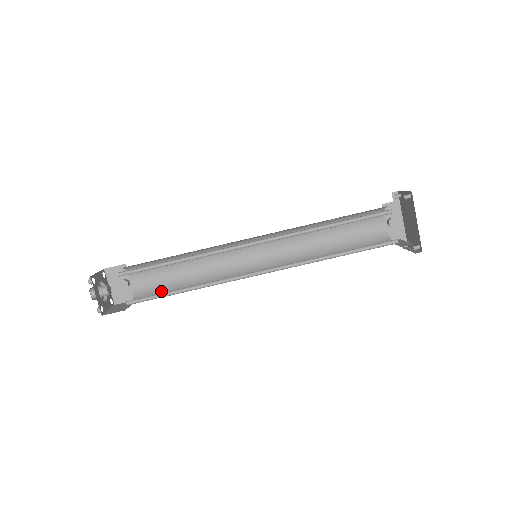
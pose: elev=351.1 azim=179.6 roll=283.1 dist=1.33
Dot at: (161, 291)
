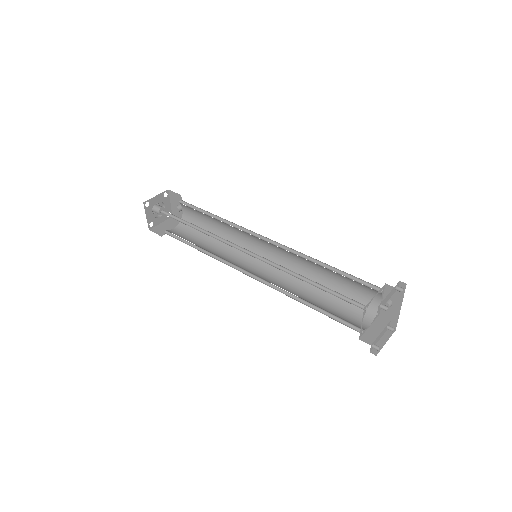
Dot at: (196, 230)
